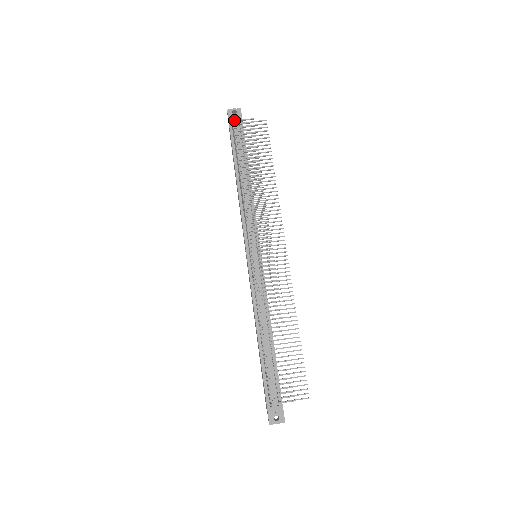
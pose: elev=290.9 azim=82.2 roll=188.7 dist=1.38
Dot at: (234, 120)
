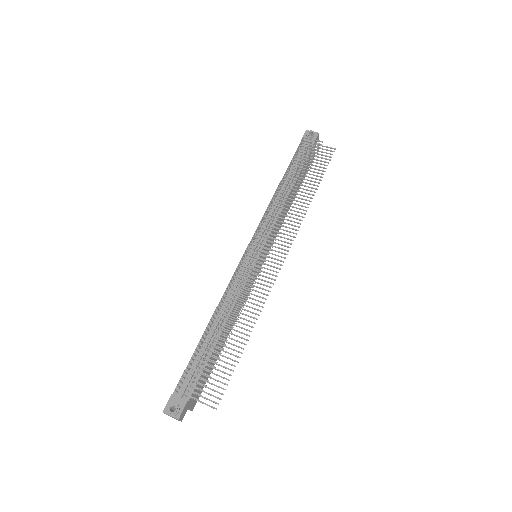
Dot at: (305, 137)
